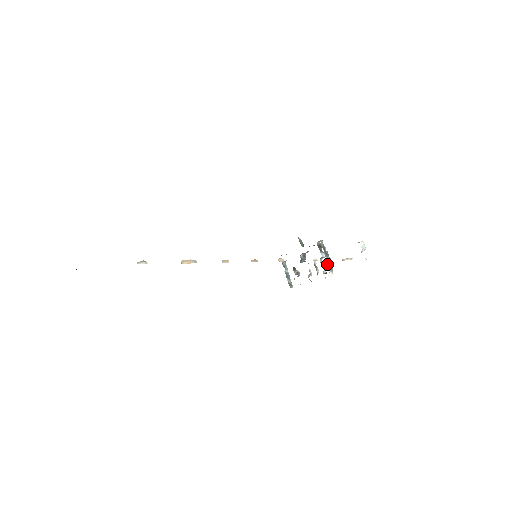
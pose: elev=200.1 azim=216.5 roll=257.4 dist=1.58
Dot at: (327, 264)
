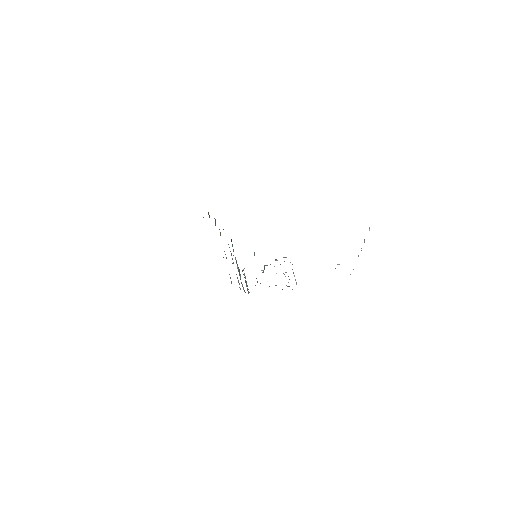
Dot at: (289, 279)
